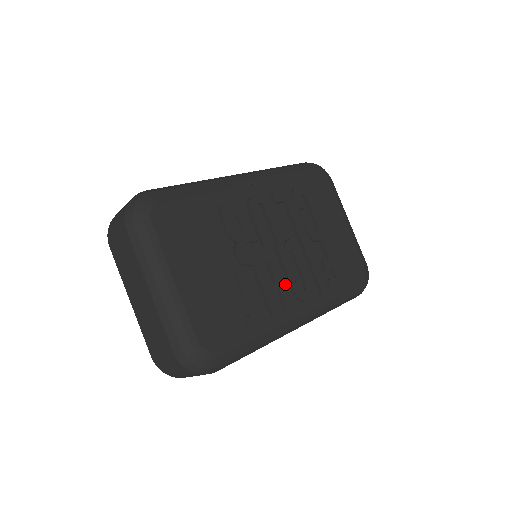
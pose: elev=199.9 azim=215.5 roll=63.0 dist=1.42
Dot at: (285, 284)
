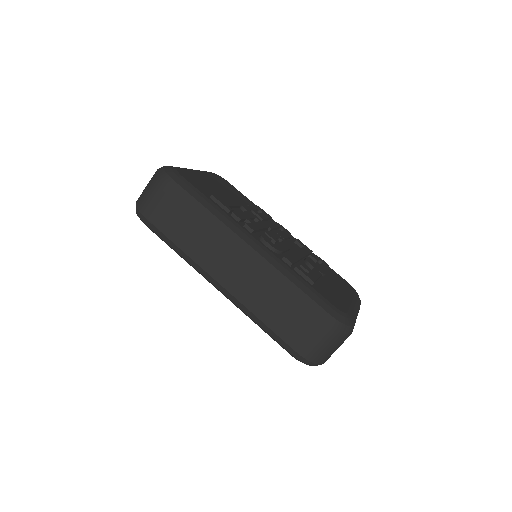
Dot at: (259, 228)
